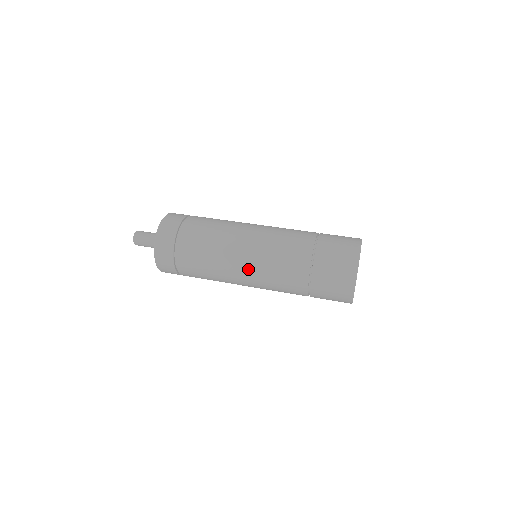
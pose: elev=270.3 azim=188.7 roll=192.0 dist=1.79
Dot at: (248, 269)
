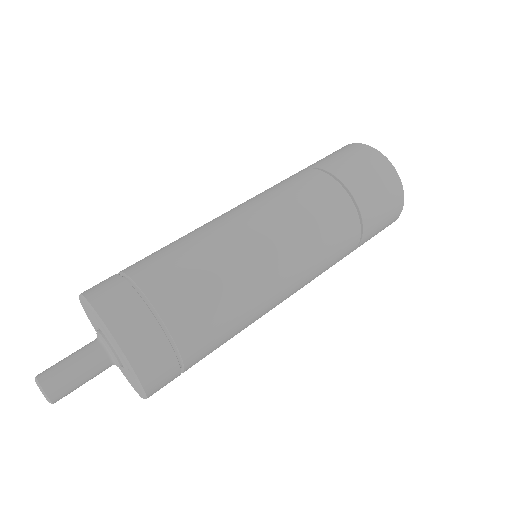
Dot at: (292, 289)
